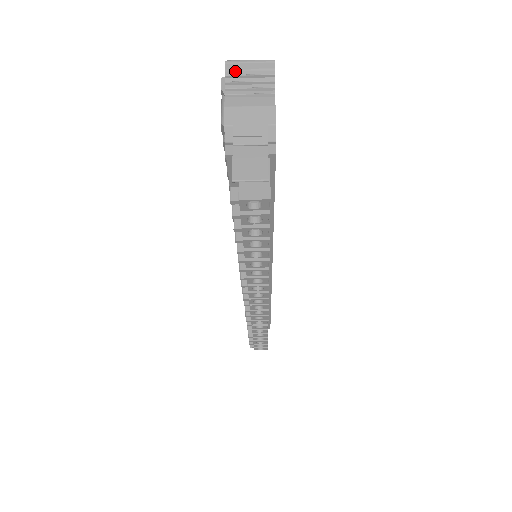
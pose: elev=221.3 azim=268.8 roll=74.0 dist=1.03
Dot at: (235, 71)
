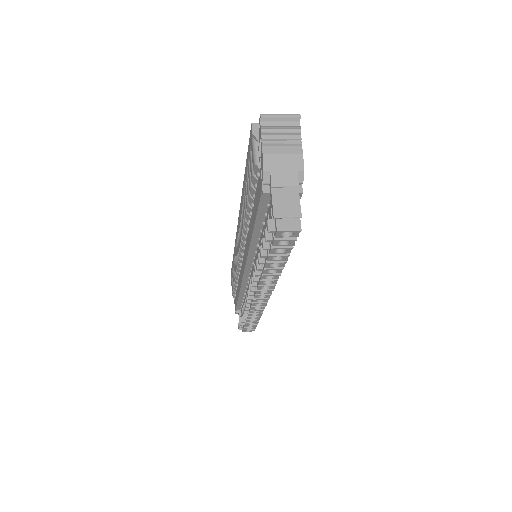
Dot at: (269, 123)
